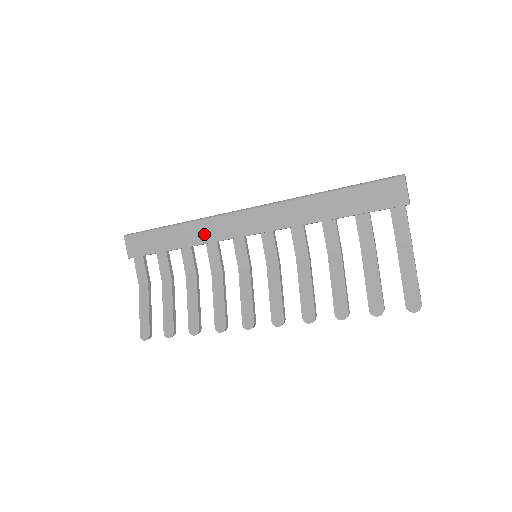
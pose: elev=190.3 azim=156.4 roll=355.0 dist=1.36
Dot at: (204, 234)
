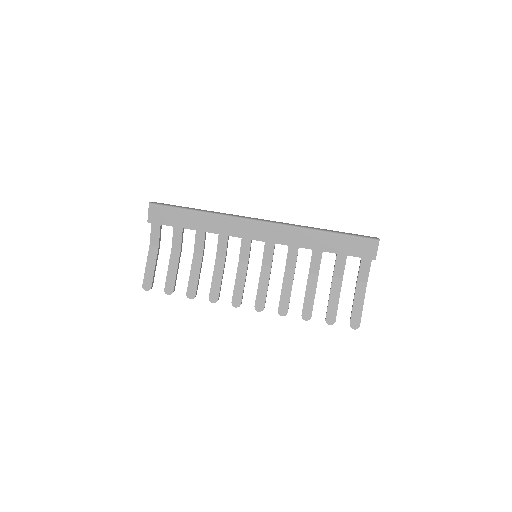
Dot at: (221, 227)
